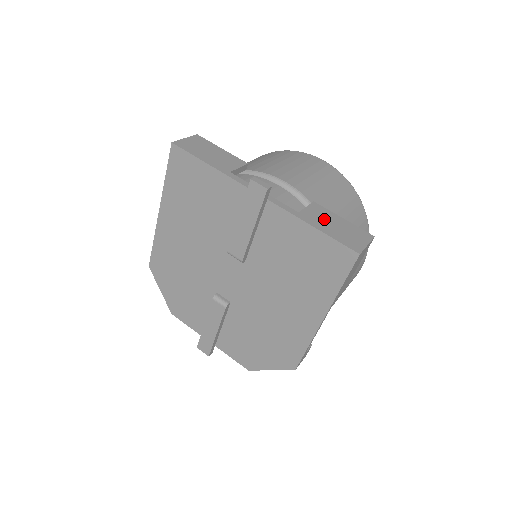
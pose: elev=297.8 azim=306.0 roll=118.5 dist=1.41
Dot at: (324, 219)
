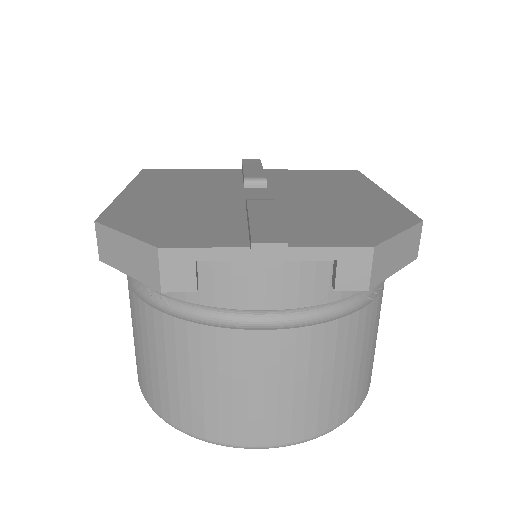
Dot at: occluded
